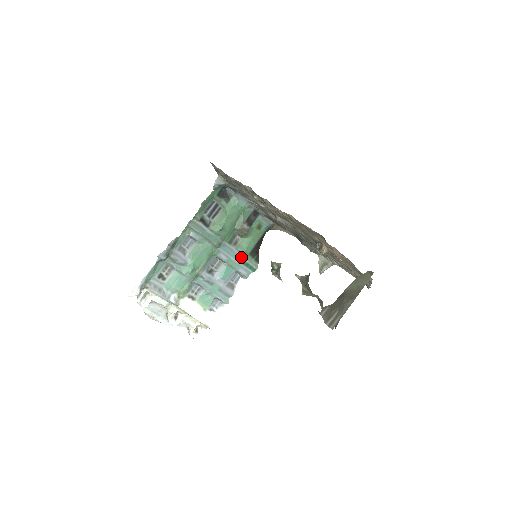
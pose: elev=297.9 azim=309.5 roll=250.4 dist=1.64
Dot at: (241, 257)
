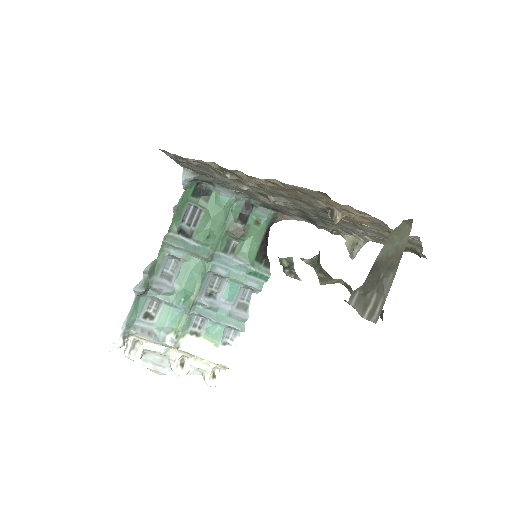
Dot at: (245, 266)
